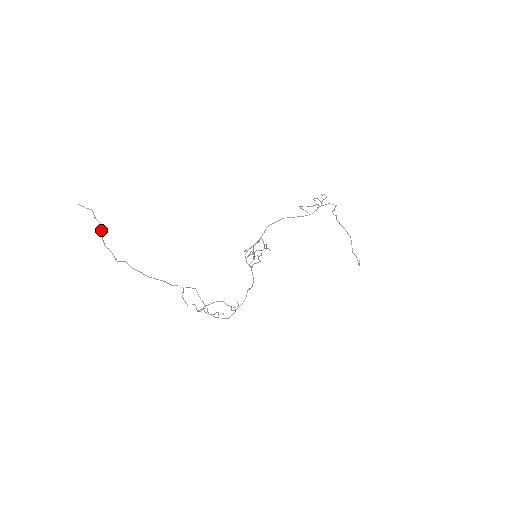
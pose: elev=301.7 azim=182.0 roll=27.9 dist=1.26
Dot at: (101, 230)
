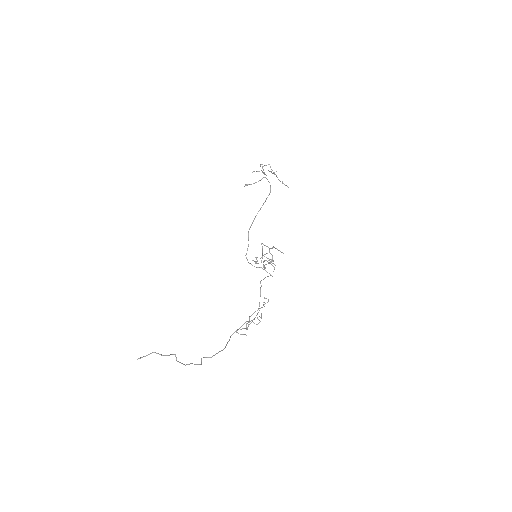
Dot at: (176, 359)
